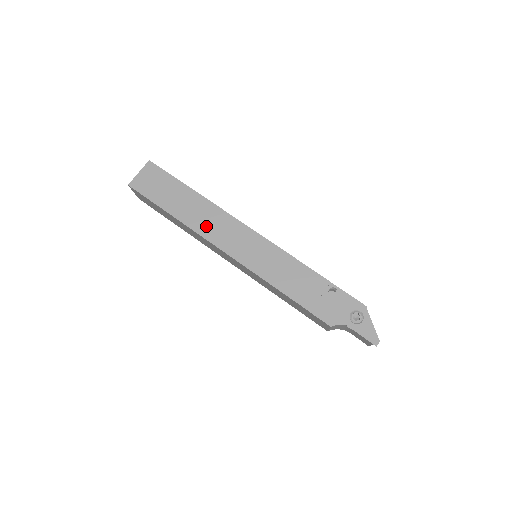
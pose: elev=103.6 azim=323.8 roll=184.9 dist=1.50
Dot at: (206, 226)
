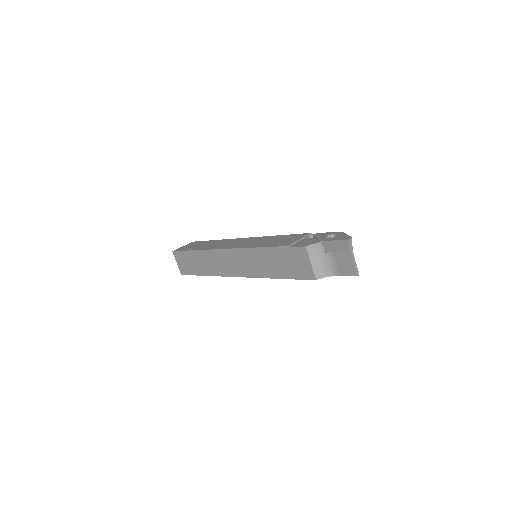
Dot at: (218, 246)
